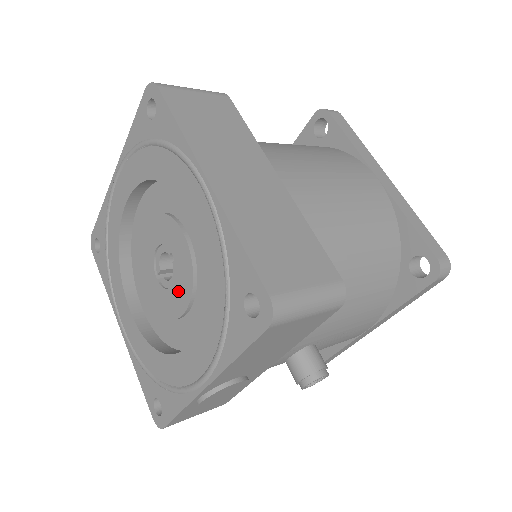
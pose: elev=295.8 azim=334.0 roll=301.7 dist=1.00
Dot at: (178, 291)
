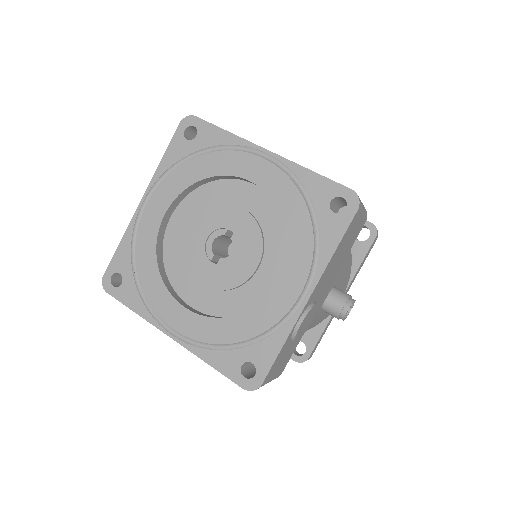
Dot at: (245, 255)
